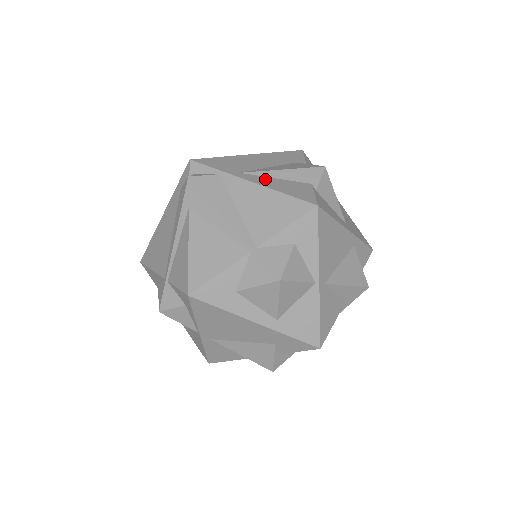
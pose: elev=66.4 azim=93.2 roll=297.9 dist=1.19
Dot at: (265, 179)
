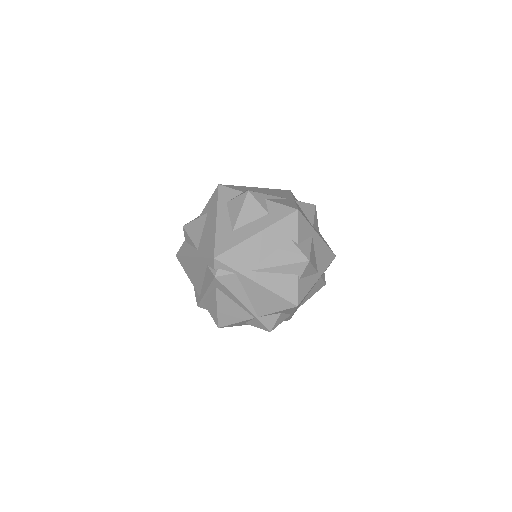
Dot at: (267, 277)
